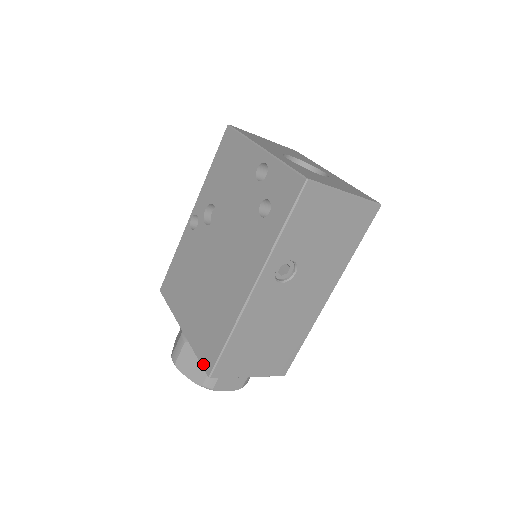
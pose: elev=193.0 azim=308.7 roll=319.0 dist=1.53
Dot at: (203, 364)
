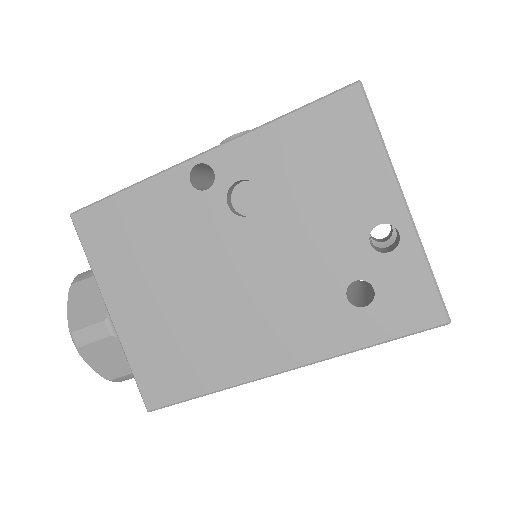
Dot at: (143, 390)
